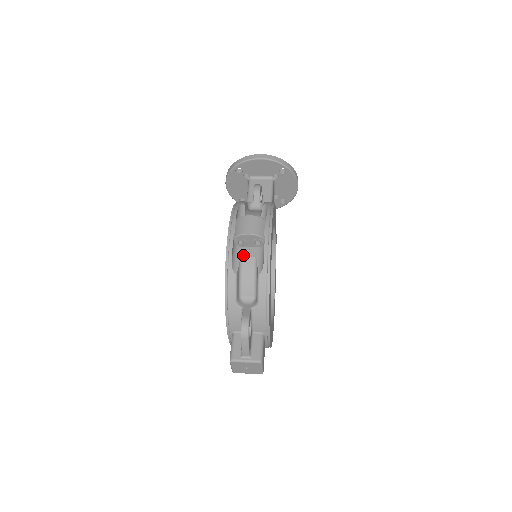
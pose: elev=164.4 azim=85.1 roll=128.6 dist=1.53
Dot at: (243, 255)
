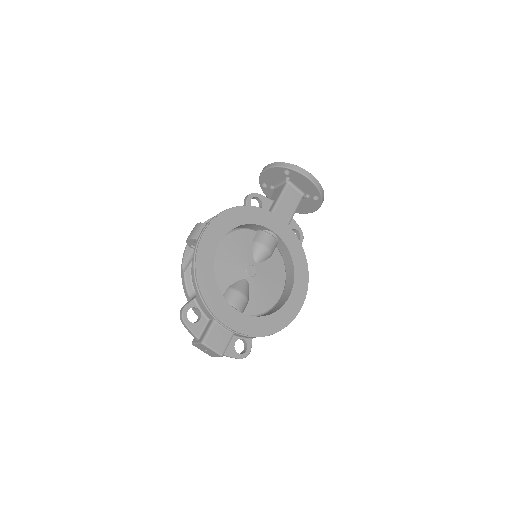
Dot at: occluded
